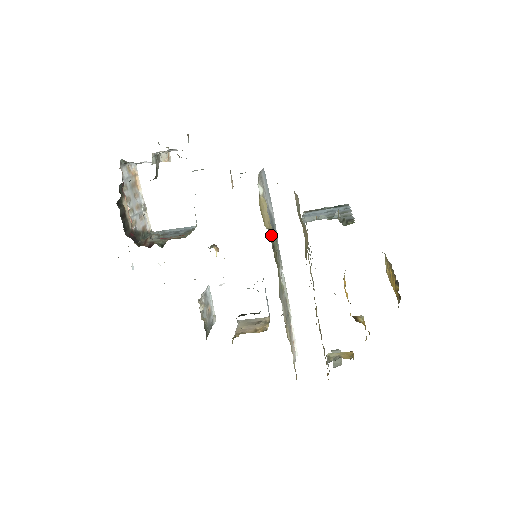
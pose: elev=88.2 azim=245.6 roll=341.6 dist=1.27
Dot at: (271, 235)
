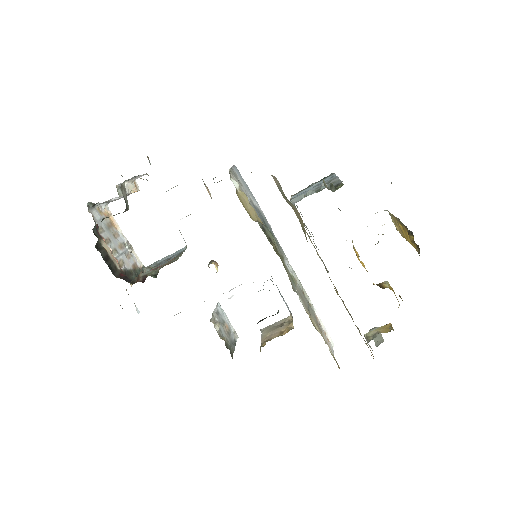
Dot at: (263, 228)
